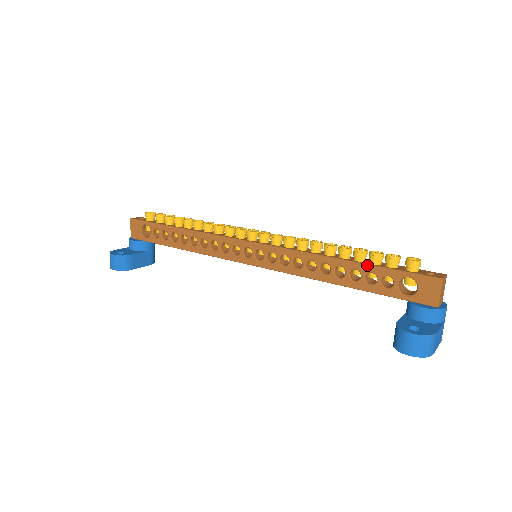
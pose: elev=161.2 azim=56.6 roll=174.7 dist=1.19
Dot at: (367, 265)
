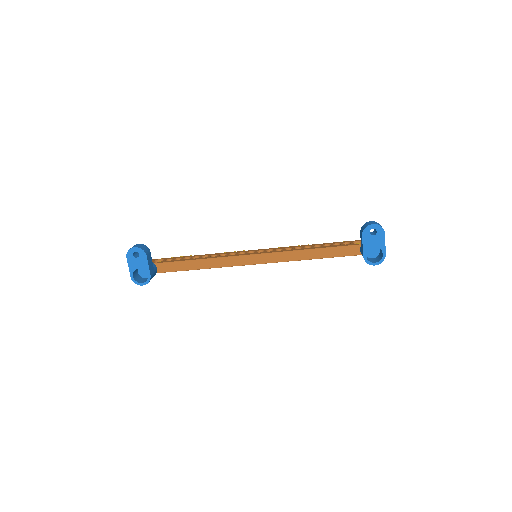
Dot at: (333, 242)
